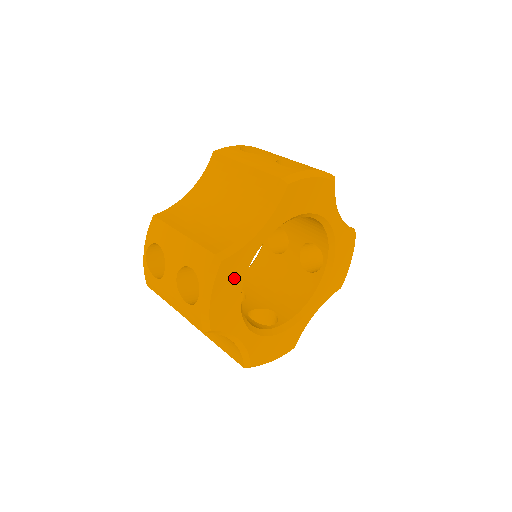
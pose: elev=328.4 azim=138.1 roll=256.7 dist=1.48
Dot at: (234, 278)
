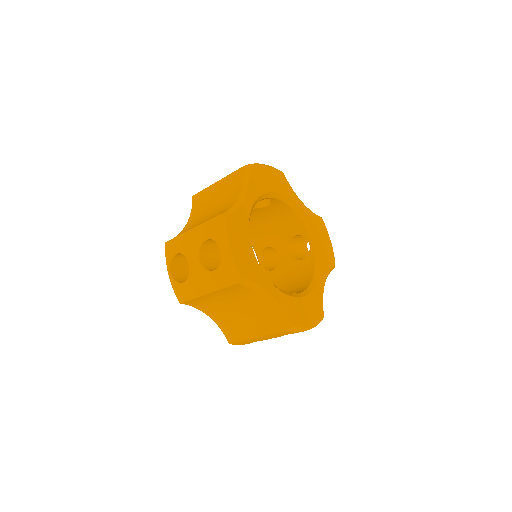
Dot at: (241, 234)
